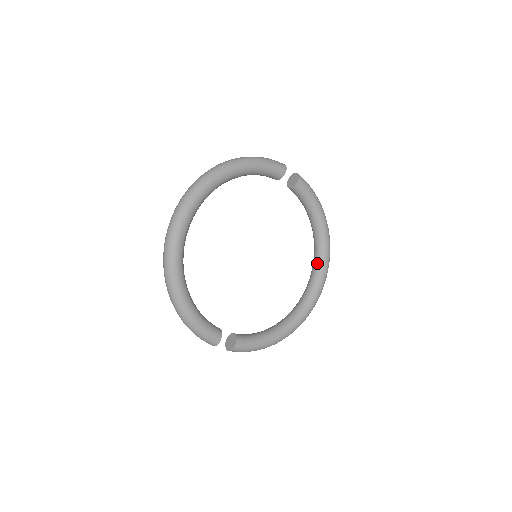
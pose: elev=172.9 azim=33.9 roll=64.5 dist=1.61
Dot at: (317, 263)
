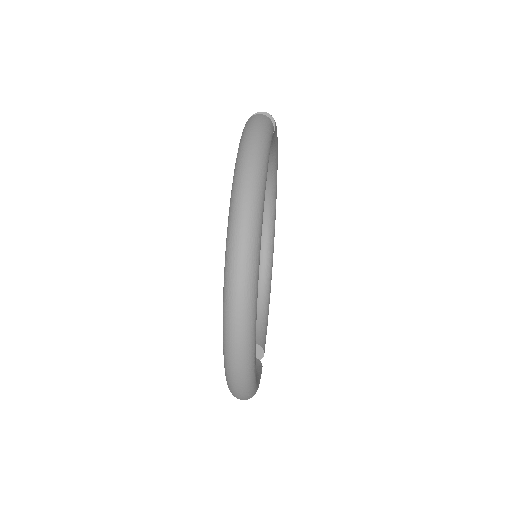
Dot at: (269, 197)
